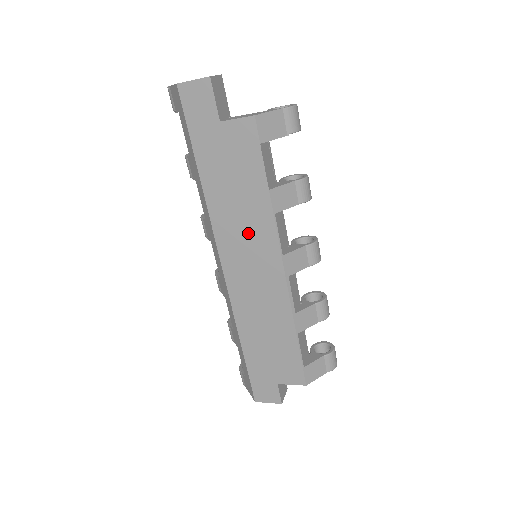
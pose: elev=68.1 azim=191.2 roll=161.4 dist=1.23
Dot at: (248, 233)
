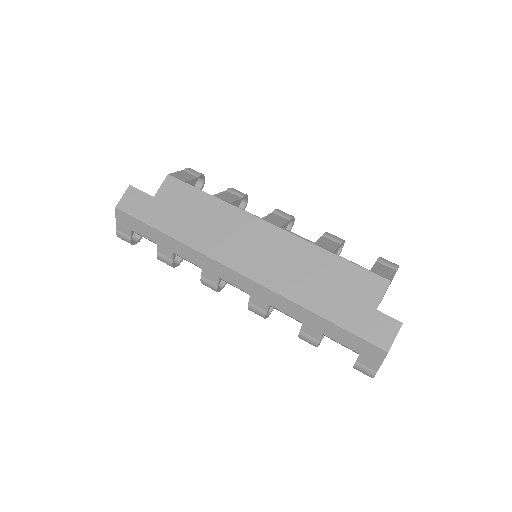
Dot at: (229, 231)
